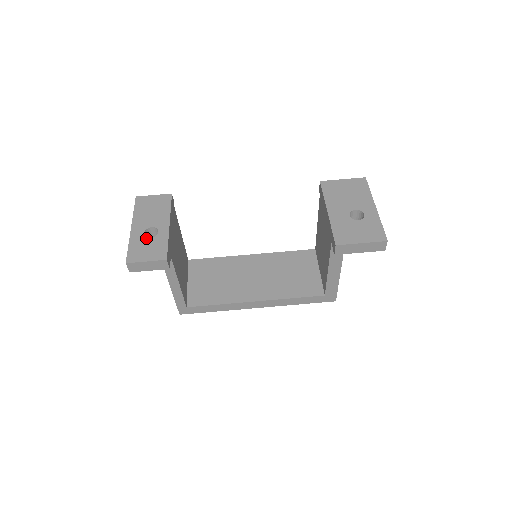
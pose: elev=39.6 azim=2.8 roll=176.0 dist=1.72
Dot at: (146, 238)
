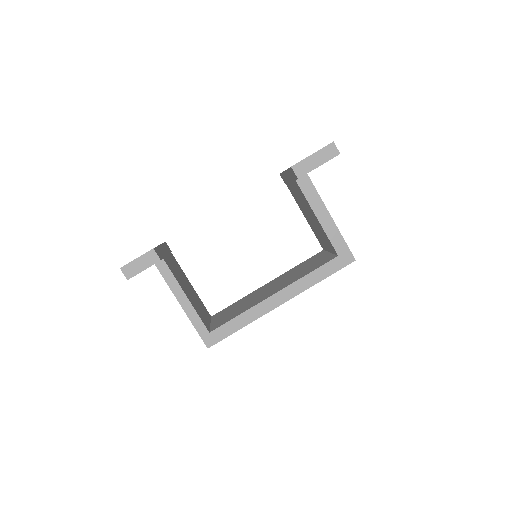
Dot at: occluded
